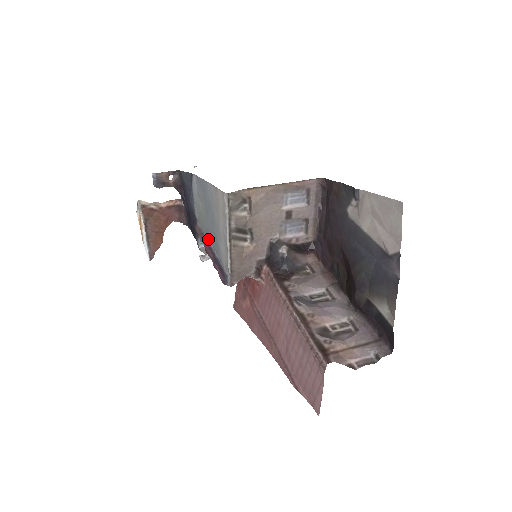
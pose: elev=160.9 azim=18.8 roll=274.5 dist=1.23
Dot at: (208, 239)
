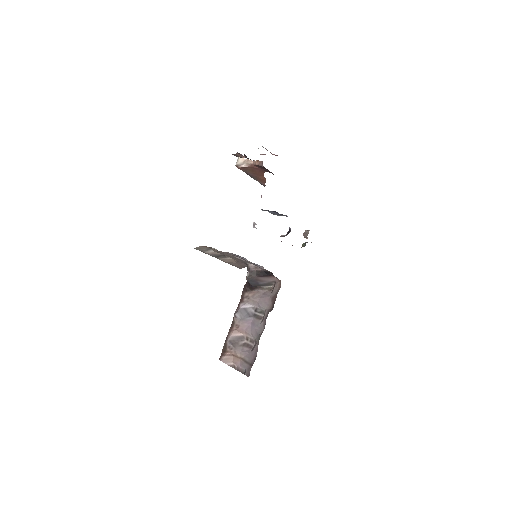
Dot at: occluded
